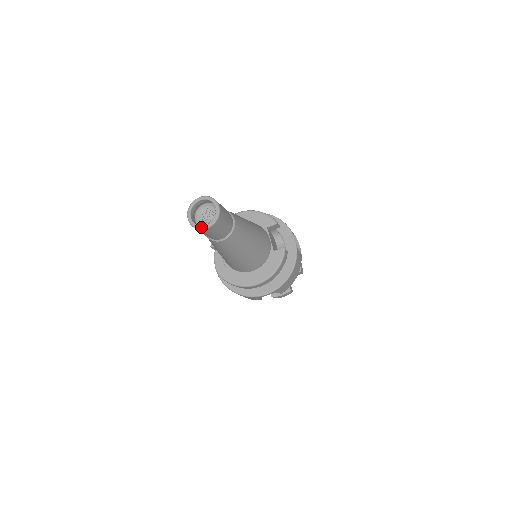
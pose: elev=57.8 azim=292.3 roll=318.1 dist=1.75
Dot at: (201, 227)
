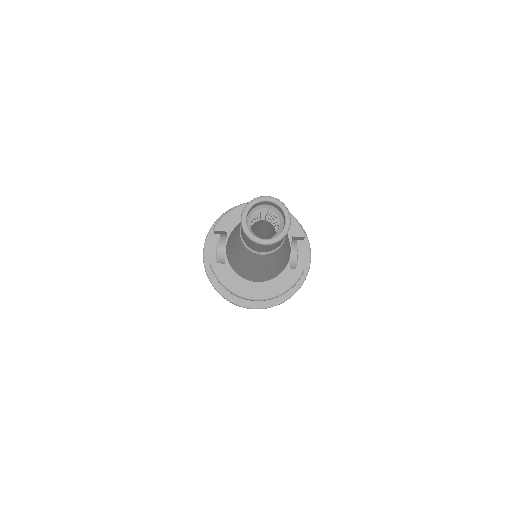
Dot at: (257, 240)
